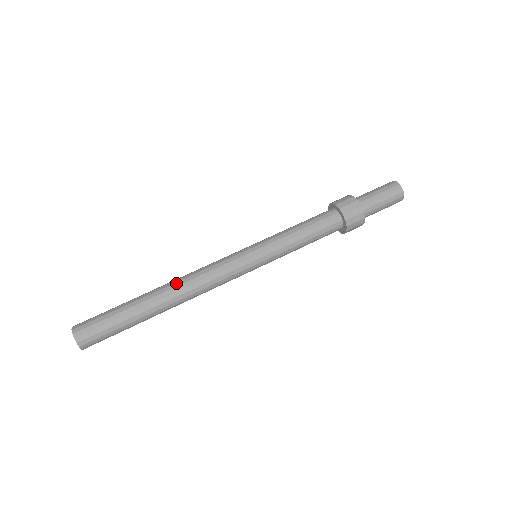
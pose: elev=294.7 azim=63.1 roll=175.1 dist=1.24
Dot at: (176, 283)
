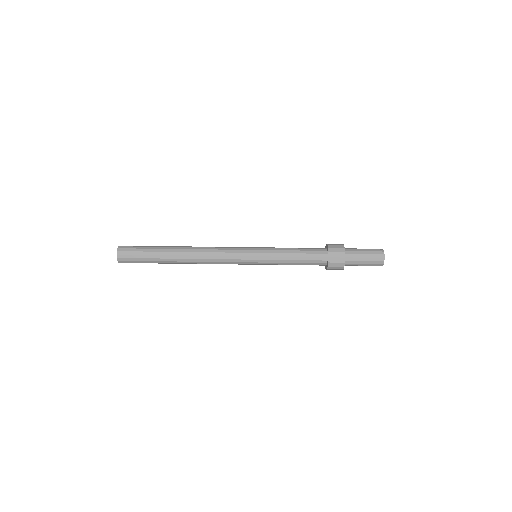
Dot at: (194, 253)
